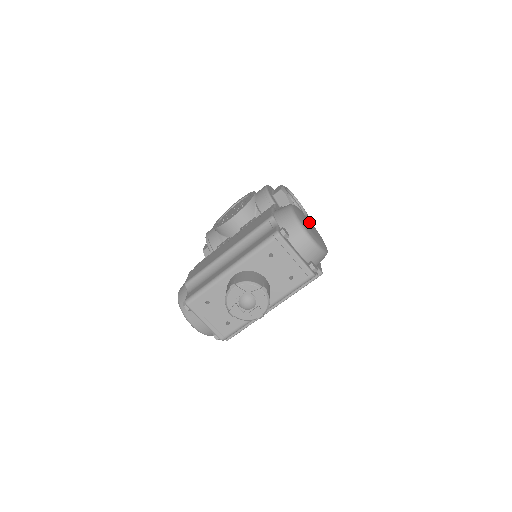
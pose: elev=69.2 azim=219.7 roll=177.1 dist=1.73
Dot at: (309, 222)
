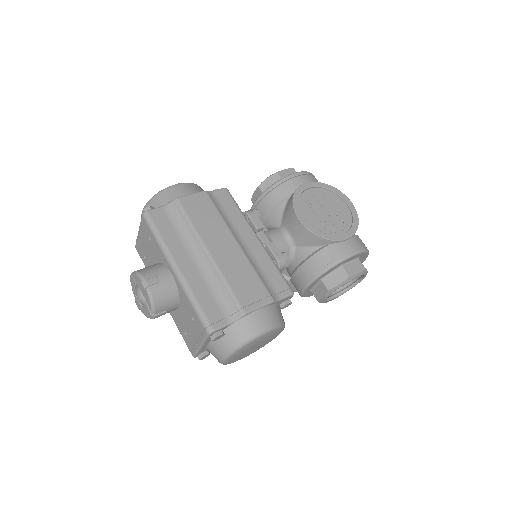
Dot at: (265, 342)
